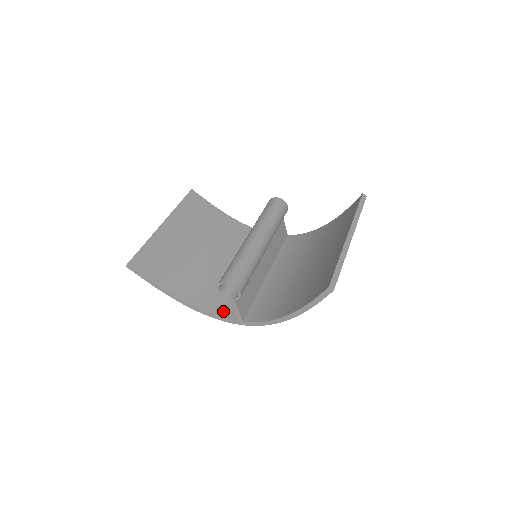
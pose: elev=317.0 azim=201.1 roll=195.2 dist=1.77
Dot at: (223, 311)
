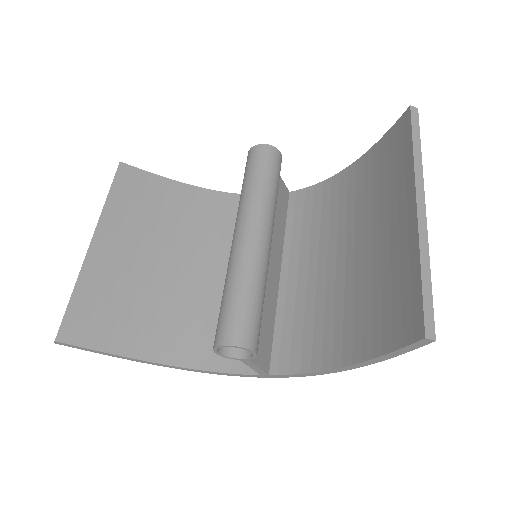
Dot at: (232, 361)
